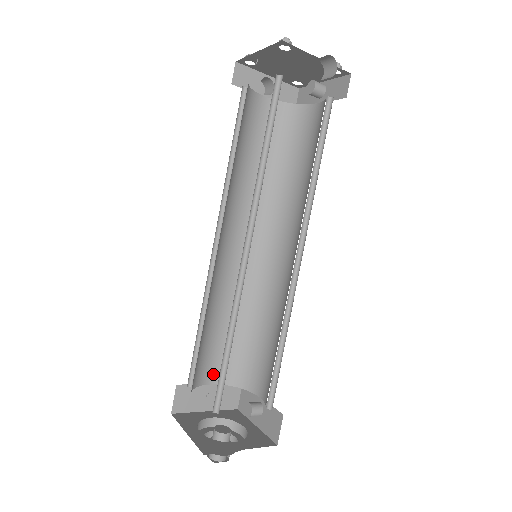
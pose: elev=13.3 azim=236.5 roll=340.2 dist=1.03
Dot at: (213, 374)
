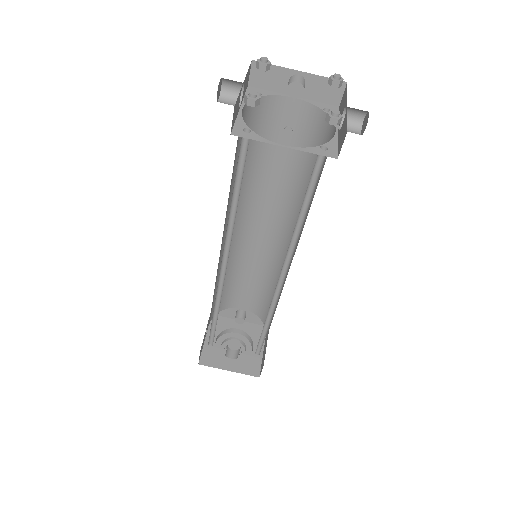
Dot at: (209, 321)
